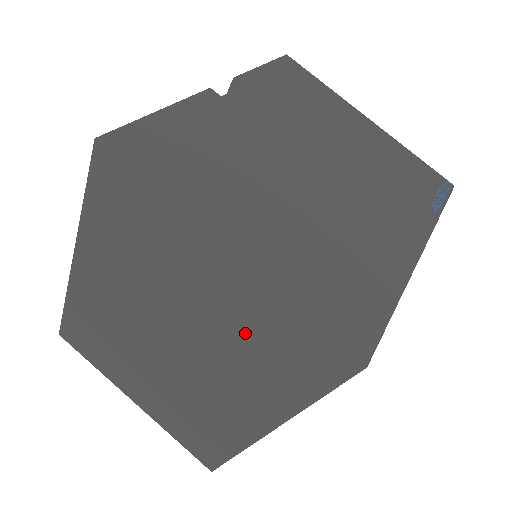
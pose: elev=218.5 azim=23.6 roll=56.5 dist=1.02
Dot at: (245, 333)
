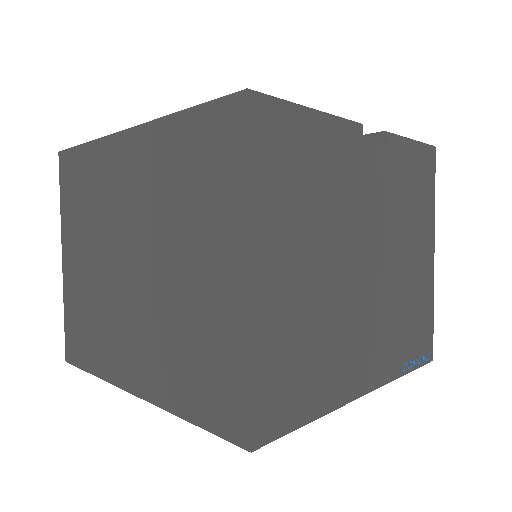
Dot at: (196, 330)
